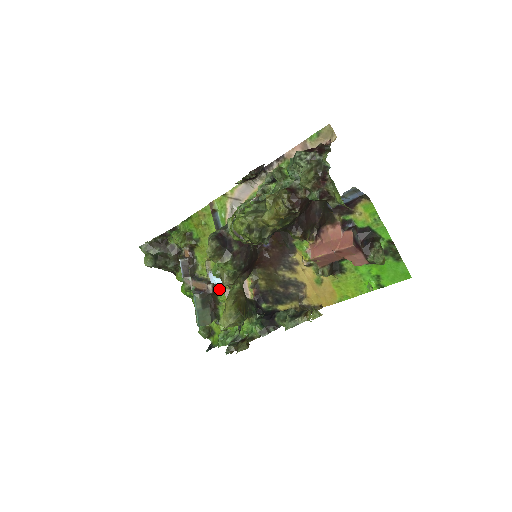
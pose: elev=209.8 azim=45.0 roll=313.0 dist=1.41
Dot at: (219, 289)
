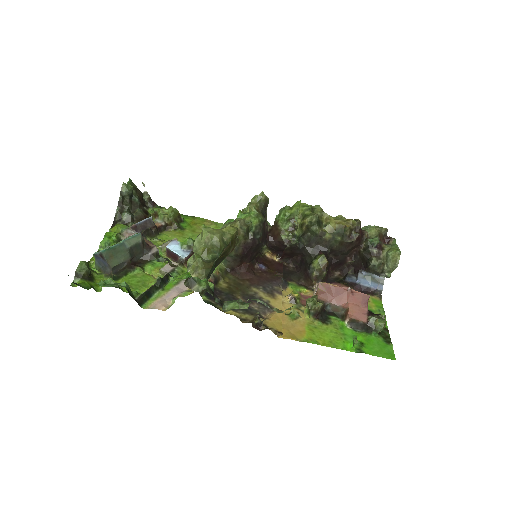
Dot at: occluded
